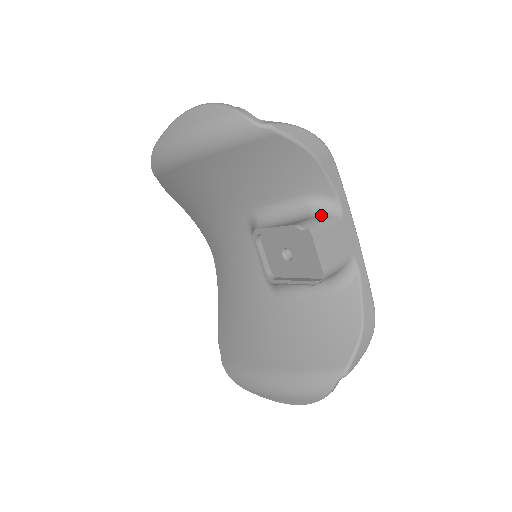
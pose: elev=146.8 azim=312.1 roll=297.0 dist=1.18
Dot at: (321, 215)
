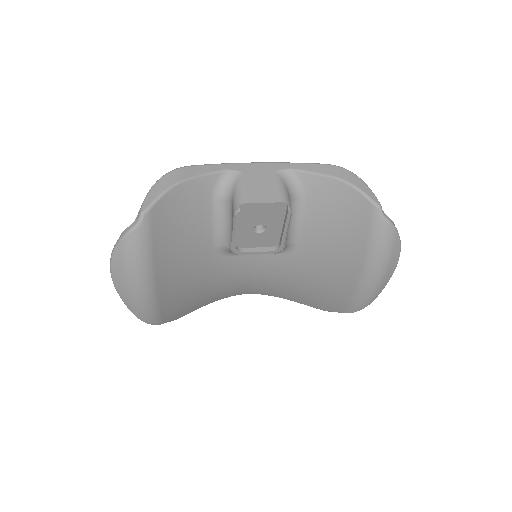
Dot at: (232, 190)
